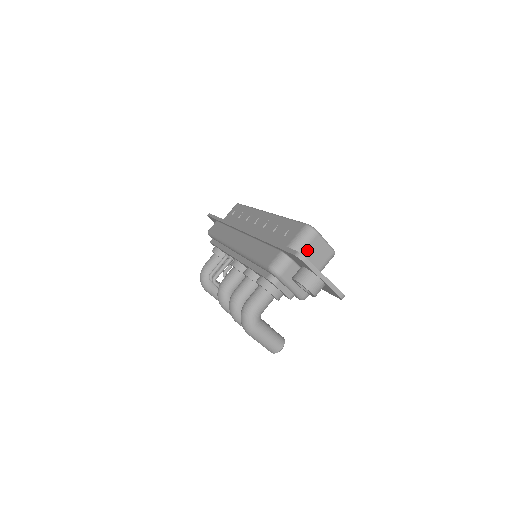
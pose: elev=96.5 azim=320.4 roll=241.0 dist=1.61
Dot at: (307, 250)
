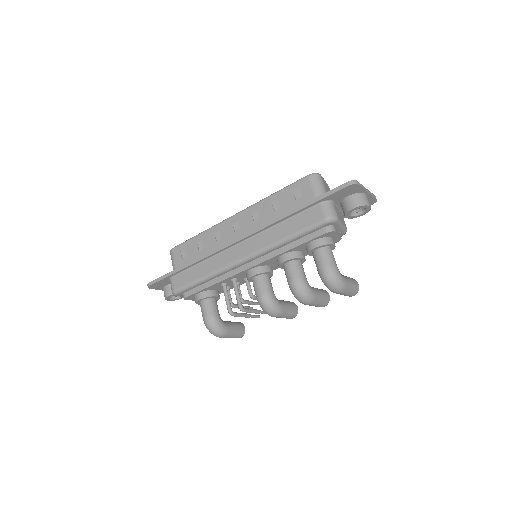
Dot at: (326, 191)
